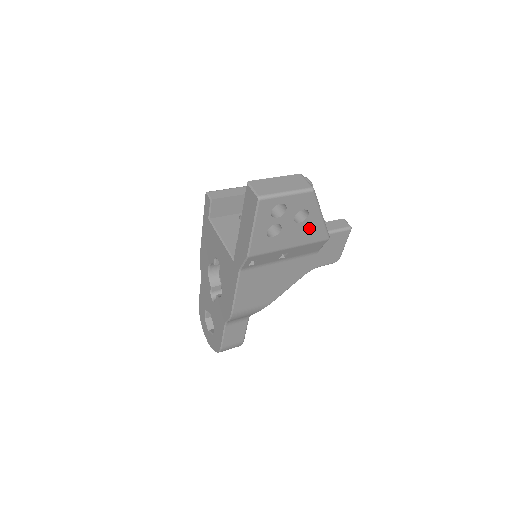
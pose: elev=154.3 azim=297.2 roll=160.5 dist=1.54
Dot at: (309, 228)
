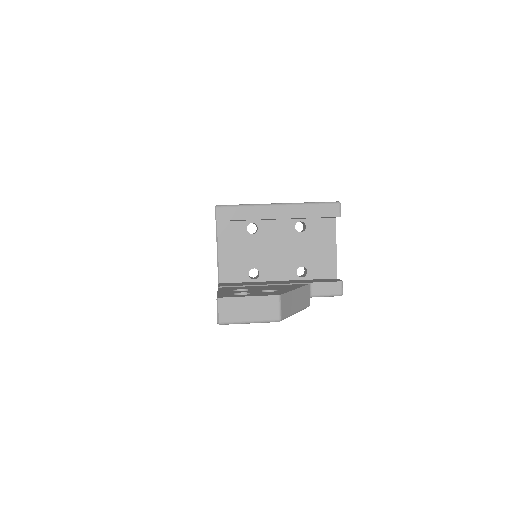
Dot at: occluded
